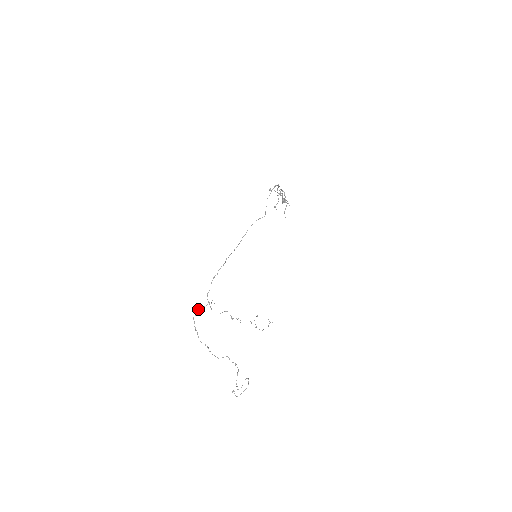
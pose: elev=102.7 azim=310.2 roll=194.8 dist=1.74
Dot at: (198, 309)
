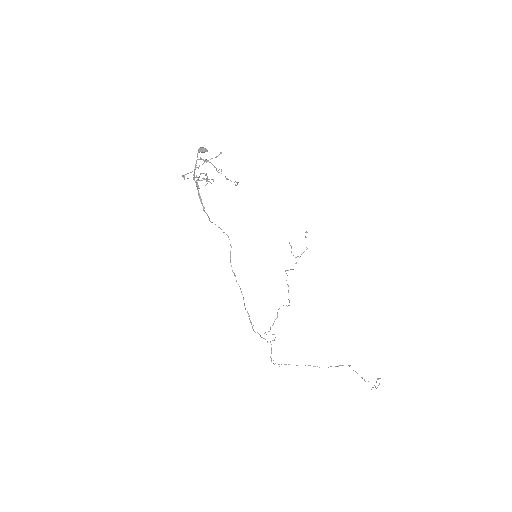
Dot at: (270, 356)
